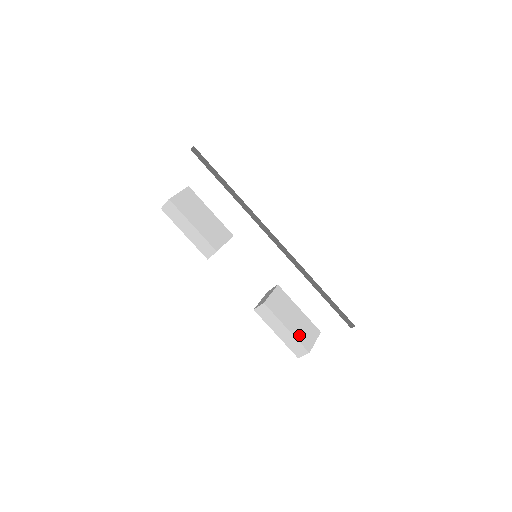
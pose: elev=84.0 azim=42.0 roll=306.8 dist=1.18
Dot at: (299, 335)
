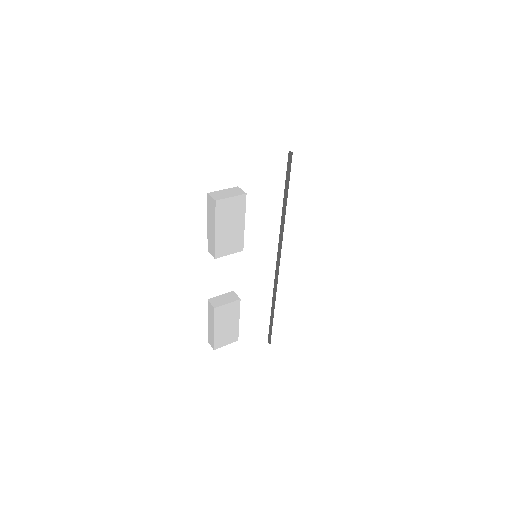
Dot at: (219, 337)
